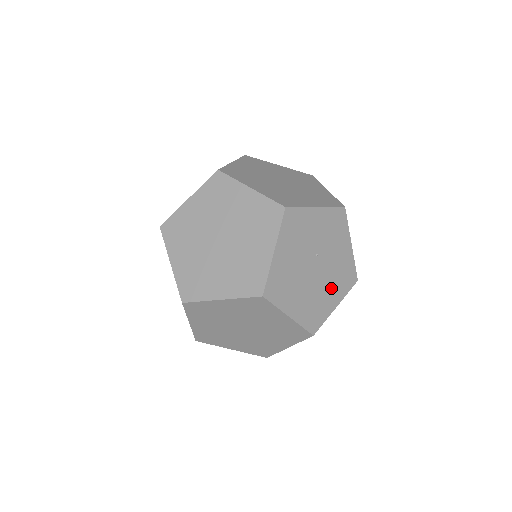
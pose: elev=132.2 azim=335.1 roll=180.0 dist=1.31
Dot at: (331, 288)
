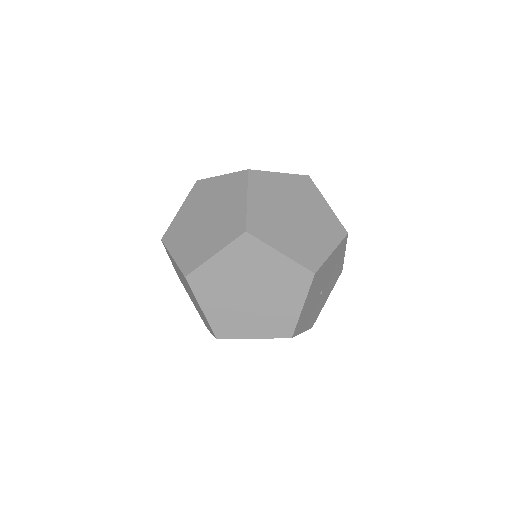
Dot at: (319, 235)
